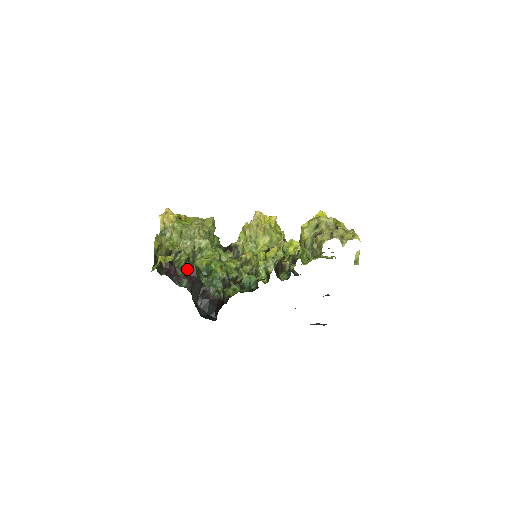
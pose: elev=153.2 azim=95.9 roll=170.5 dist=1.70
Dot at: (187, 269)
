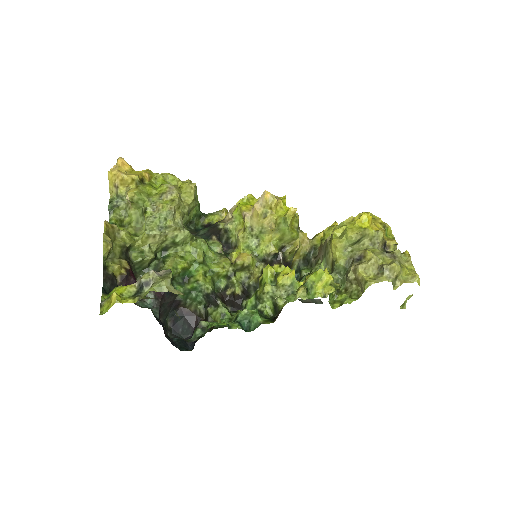
Dot at: occluded
